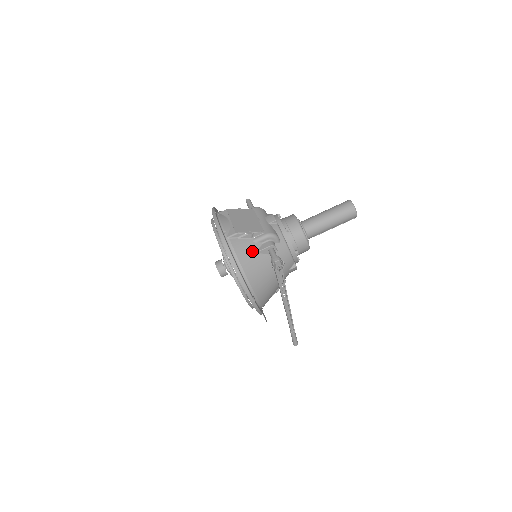
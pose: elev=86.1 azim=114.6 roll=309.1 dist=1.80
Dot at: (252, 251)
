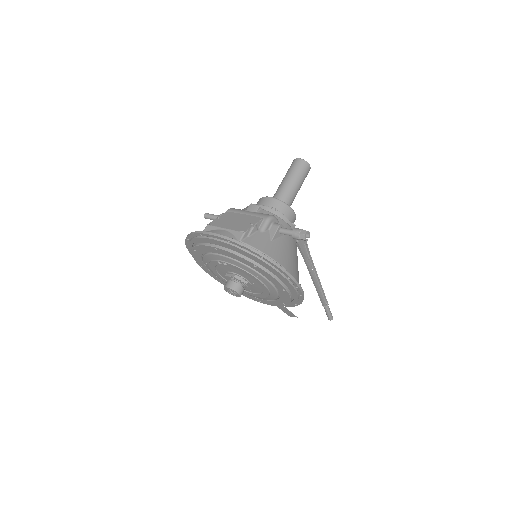
Dot at: (268, 241)
